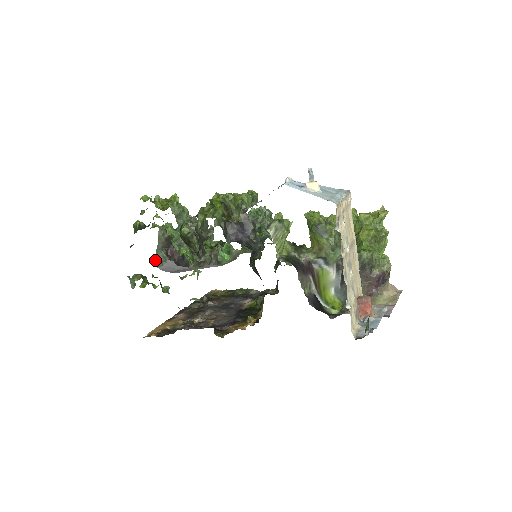
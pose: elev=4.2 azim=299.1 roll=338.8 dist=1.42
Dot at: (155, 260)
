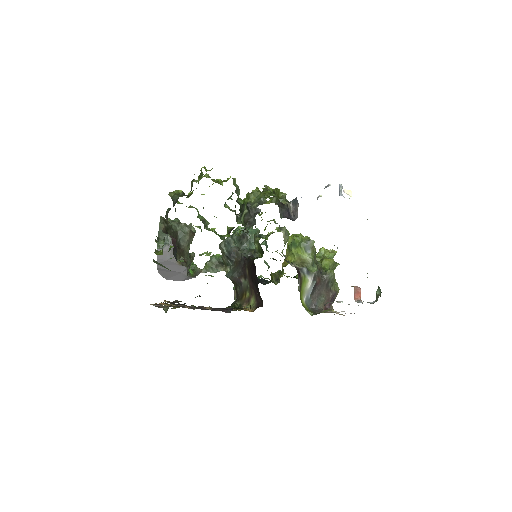
Dot at: occluded
